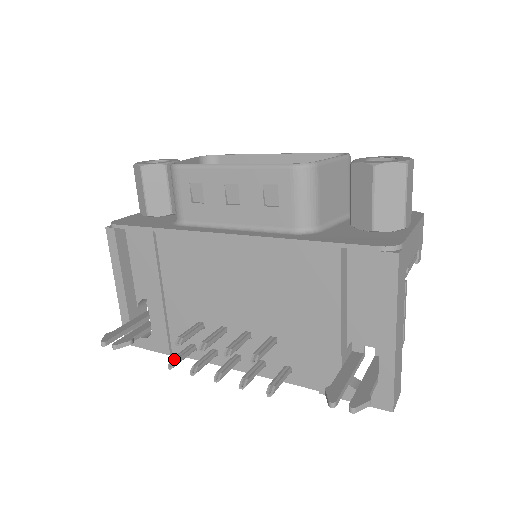
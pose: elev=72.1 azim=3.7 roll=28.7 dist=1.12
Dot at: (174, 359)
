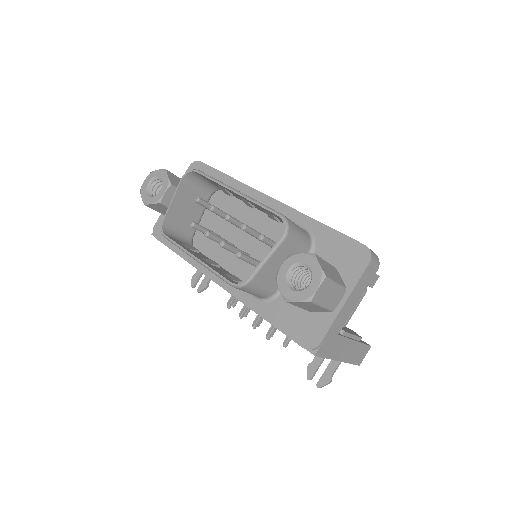
Dot at: (234, 301)
